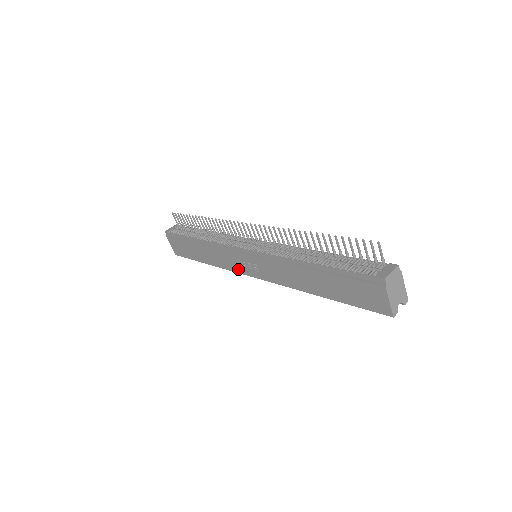
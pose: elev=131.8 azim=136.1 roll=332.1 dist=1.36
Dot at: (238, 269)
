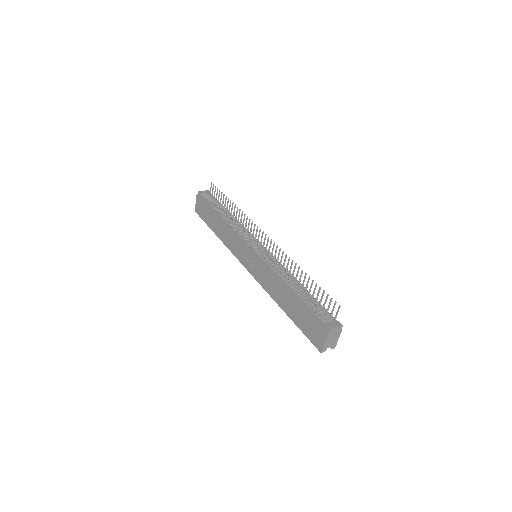
Dot at: (238, 256)
